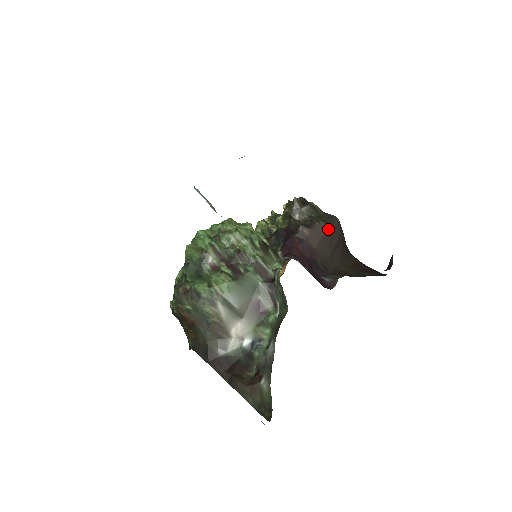
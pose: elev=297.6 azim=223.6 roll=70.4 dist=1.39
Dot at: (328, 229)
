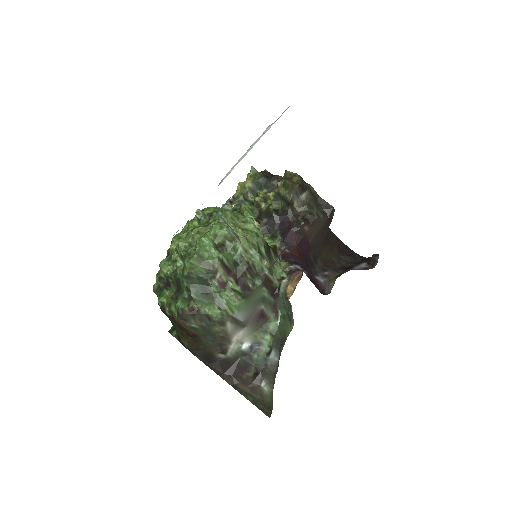
Dot at: (325, 222)
